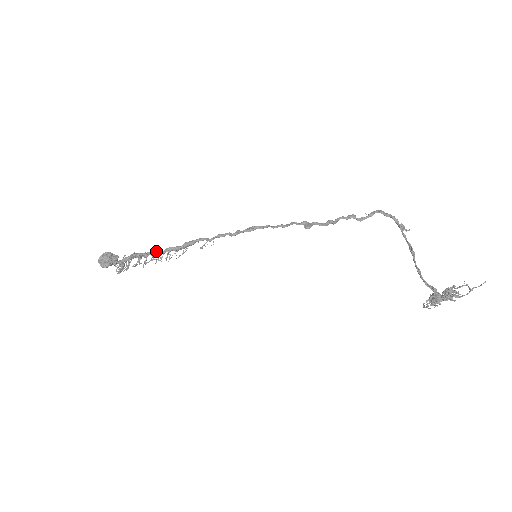
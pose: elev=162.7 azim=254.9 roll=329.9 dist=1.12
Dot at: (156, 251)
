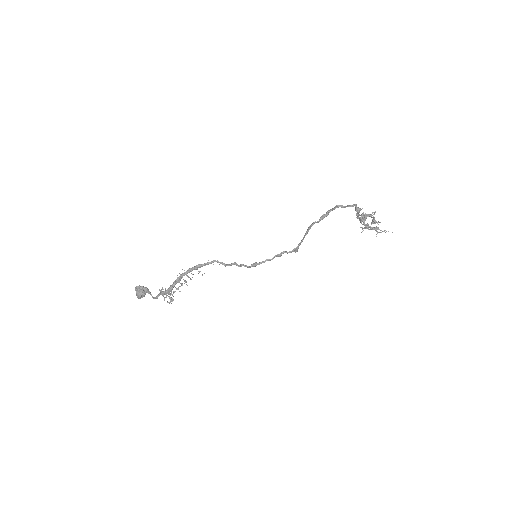
Dot at: occluded
